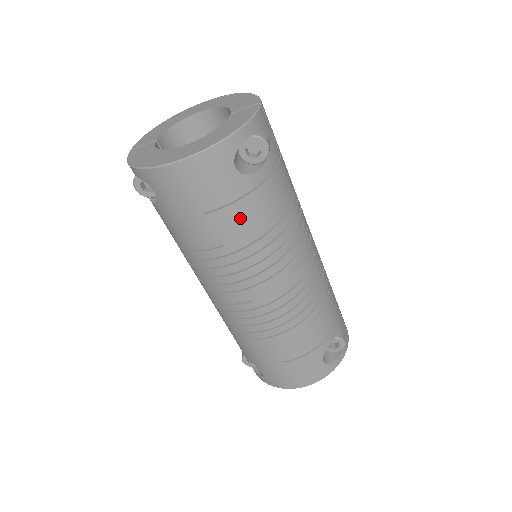
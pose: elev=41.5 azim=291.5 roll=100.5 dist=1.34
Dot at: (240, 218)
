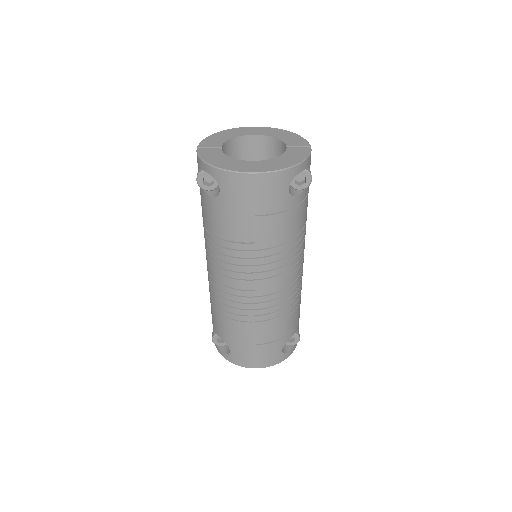
Dot at: (276, 226)
